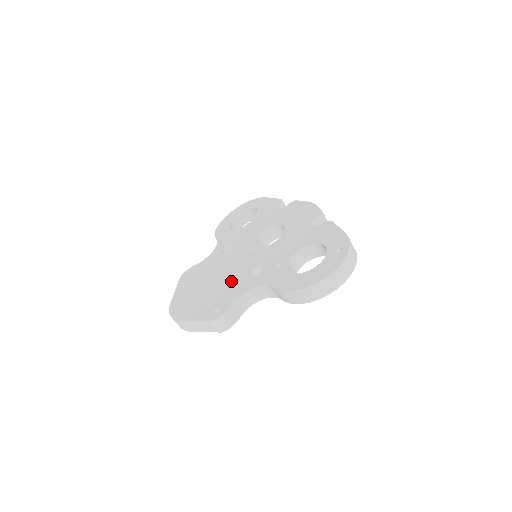
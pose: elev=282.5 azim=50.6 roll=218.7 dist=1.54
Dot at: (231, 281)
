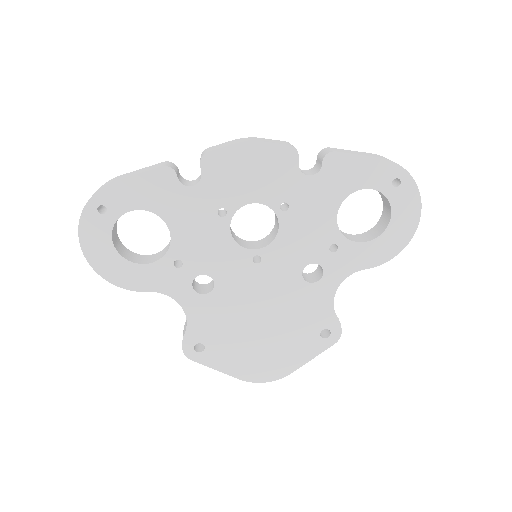
Dot at: (292, 305)
